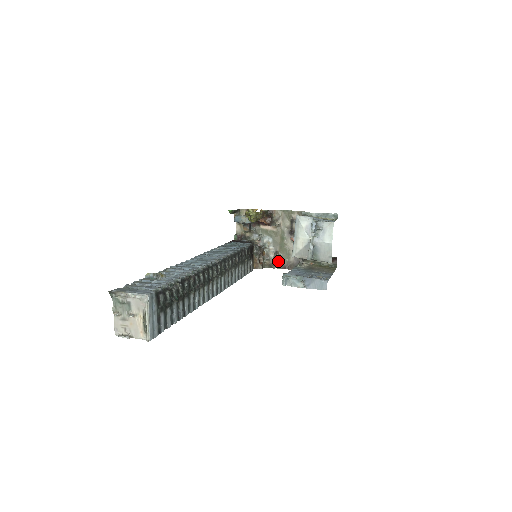
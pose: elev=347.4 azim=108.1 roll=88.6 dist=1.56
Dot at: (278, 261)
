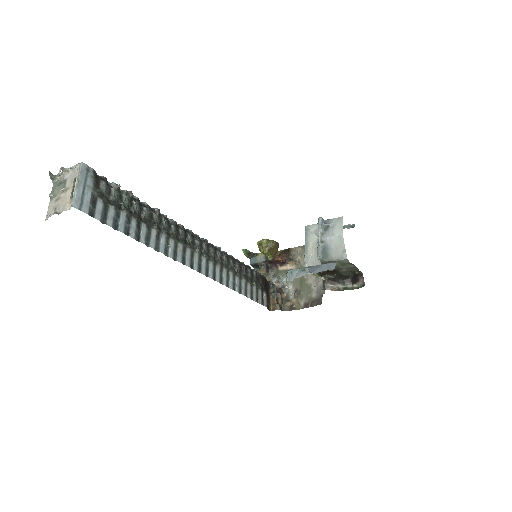
Dot at: (299, 301)
